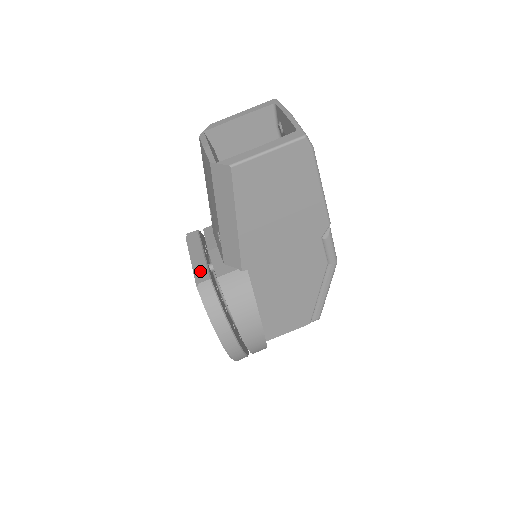
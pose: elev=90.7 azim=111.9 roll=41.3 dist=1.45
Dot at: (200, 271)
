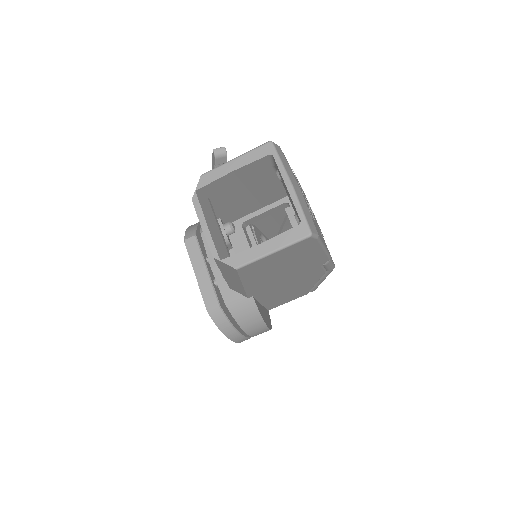
Dot at: (208, 295)
